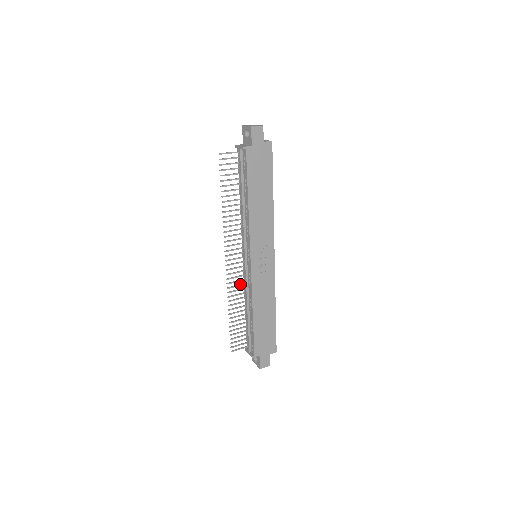
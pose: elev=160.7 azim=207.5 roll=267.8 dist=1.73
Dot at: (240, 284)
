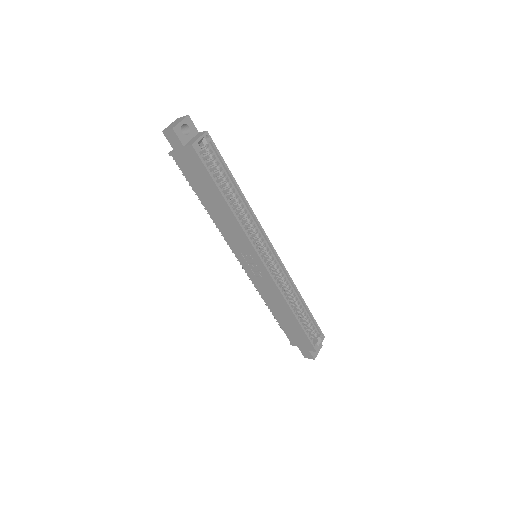
Dot at: occluded
